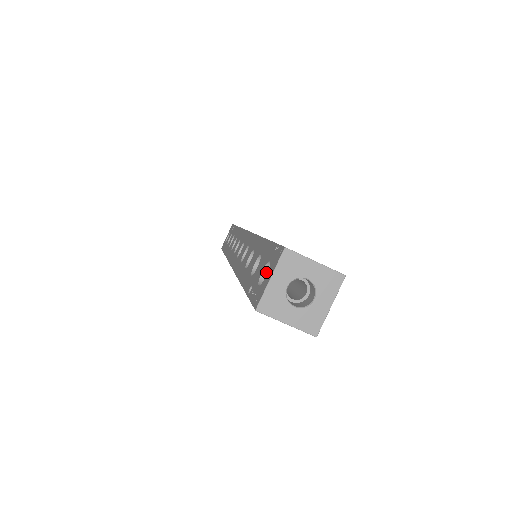
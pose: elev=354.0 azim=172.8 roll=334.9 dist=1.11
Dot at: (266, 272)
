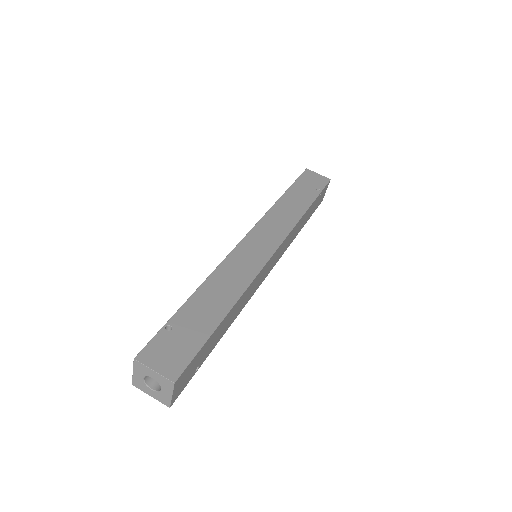
Dot at: occluded
